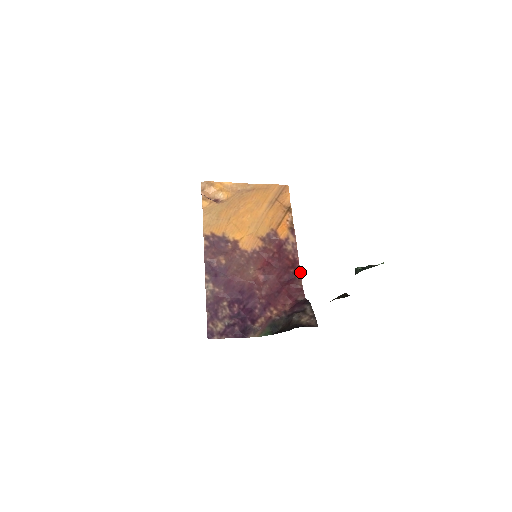
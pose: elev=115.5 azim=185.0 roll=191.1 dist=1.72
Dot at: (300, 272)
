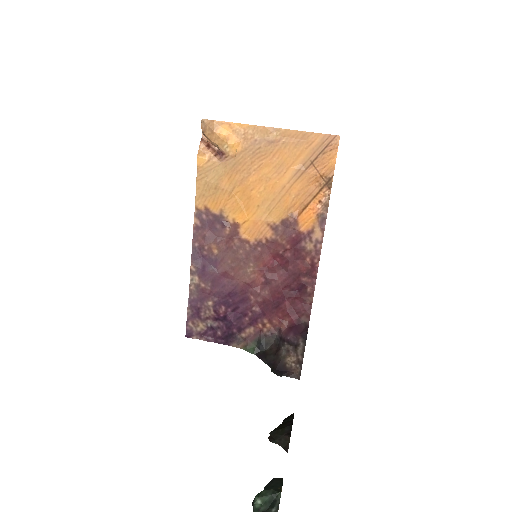
Dot at: (315, 284)
